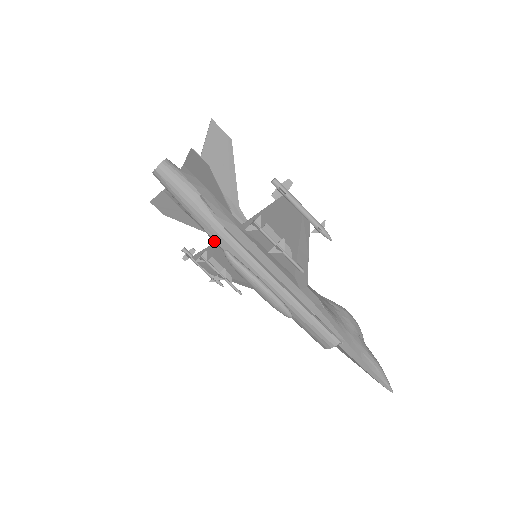
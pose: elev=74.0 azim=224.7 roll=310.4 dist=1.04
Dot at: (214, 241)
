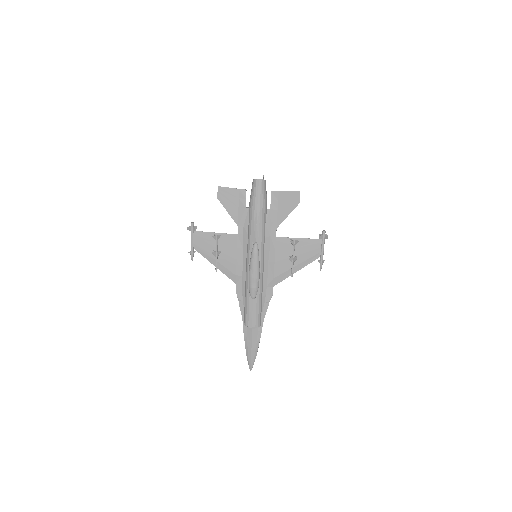
Dot at: (252, 234)
